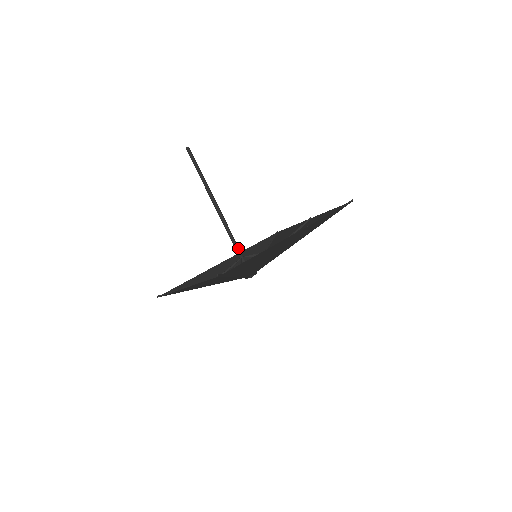
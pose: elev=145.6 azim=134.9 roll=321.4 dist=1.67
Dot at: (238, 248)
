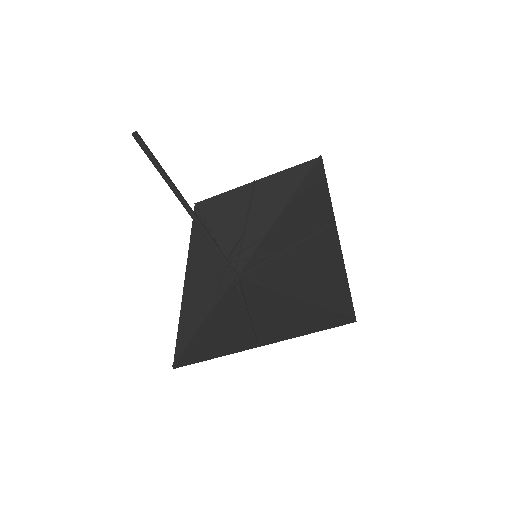
Dot at: (222, 253)
